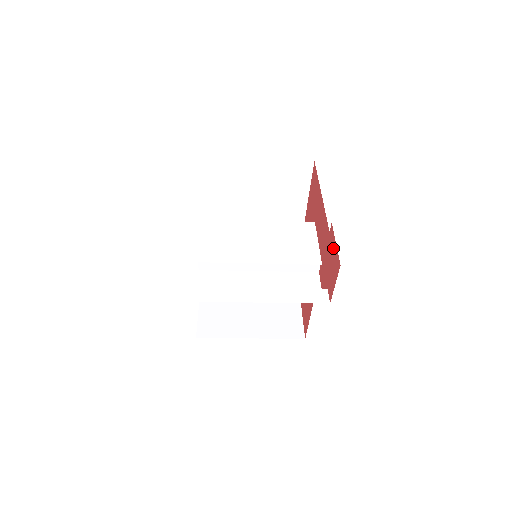
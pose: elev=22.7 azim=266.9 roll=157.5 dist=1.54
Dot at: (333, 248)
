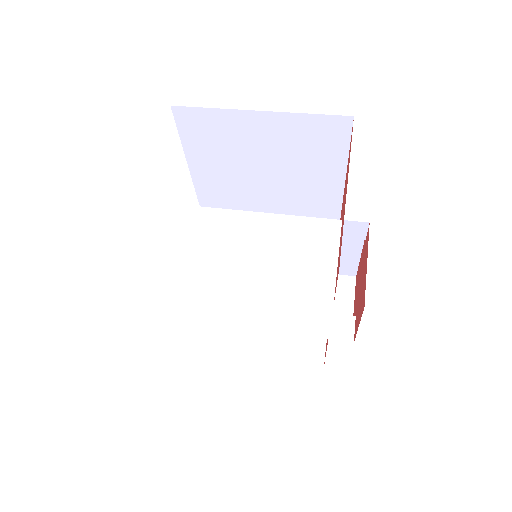
Dot at: (364, 266)
